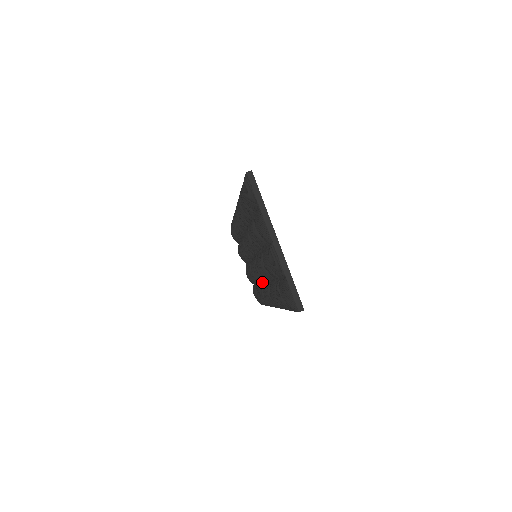
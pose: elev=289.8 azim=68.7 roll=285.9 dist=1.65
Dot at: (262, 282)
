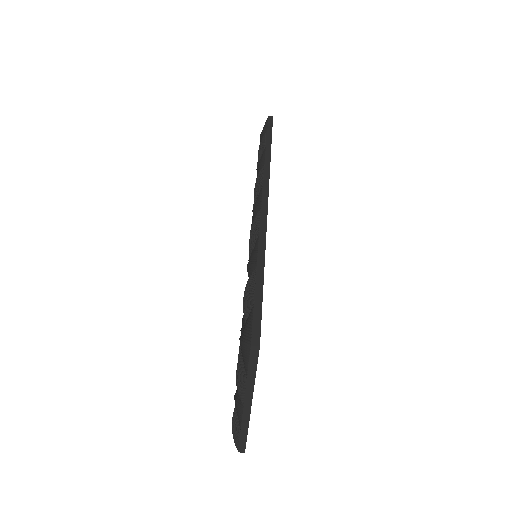
Dot at: occluded
